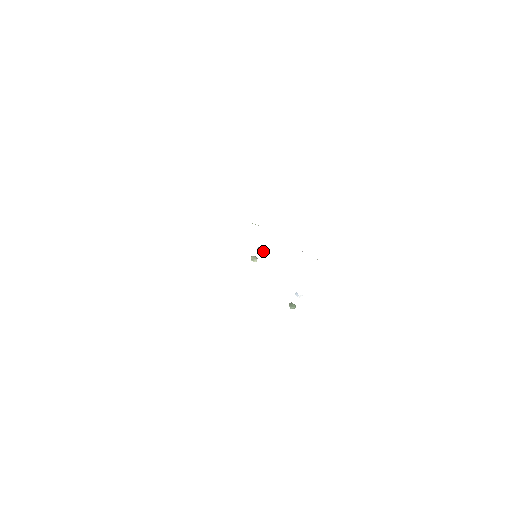
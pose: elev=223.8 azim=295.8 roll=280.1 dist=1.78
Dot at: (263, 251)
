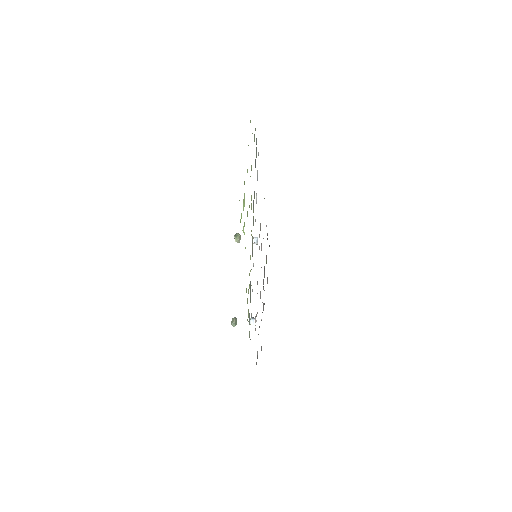
Dot at: (255, 243)
